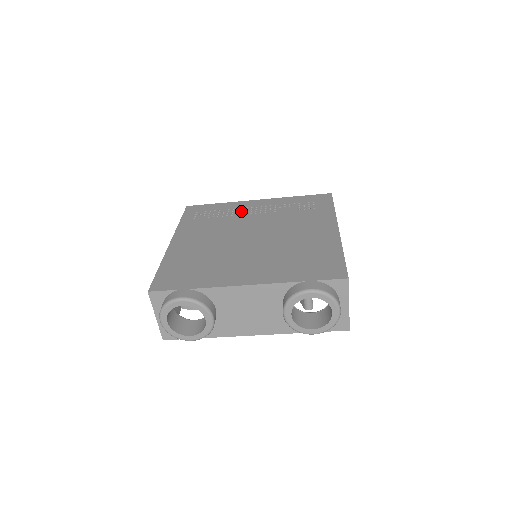
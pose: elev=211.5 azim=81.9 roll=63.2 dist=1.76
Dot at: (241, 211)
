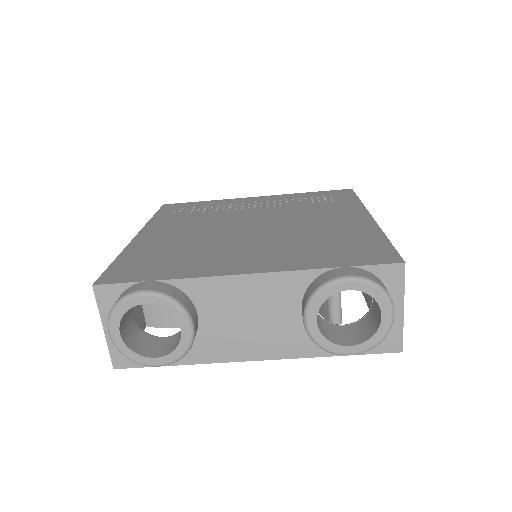
Dot at: (235, 206)
